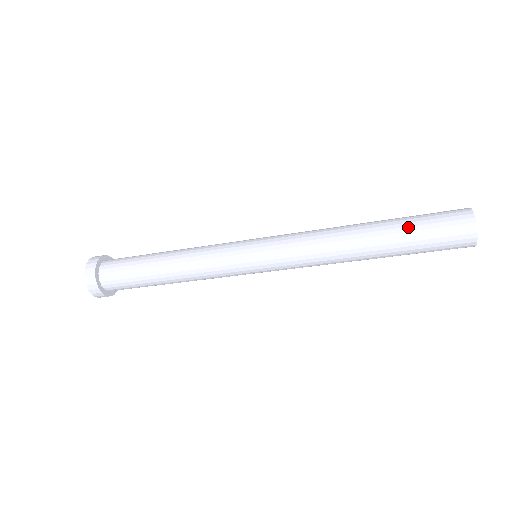
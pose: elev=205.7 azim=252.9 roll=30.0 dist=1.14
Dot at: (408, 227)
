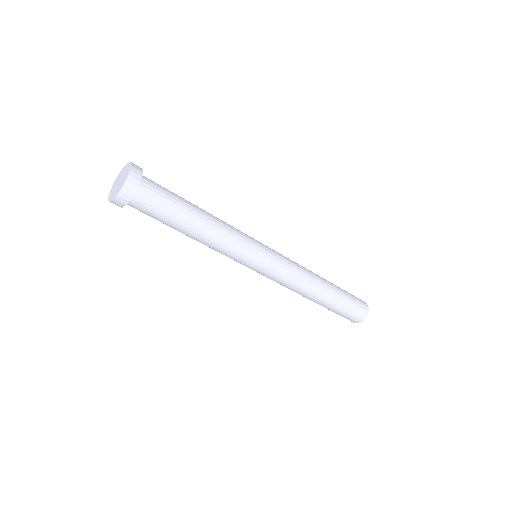
Dot at: (339, 287)
